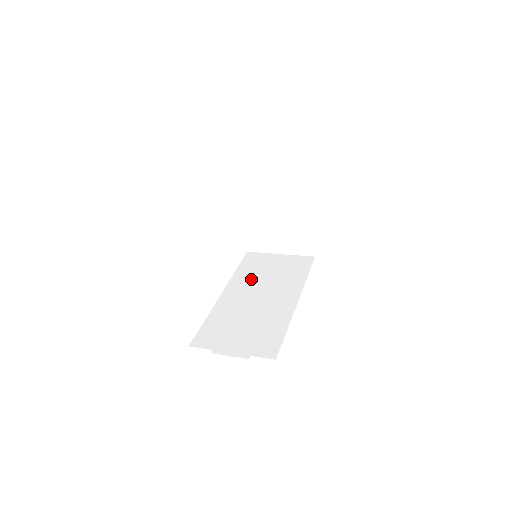
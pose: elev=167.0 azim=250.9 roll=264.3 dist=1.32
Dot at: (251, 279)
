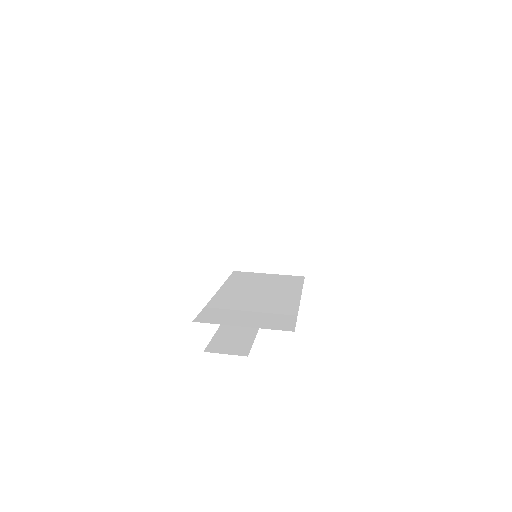
Dot at: (245, 285)
